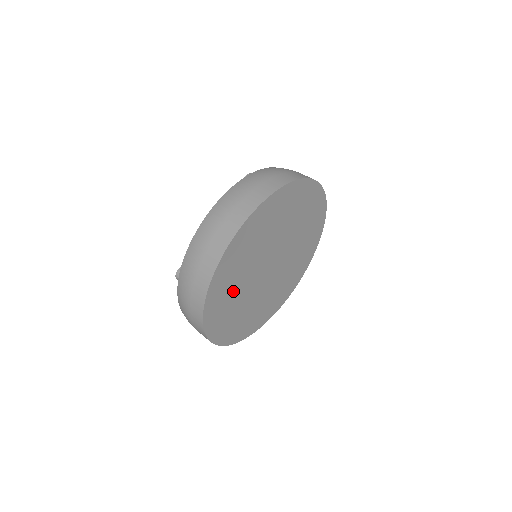
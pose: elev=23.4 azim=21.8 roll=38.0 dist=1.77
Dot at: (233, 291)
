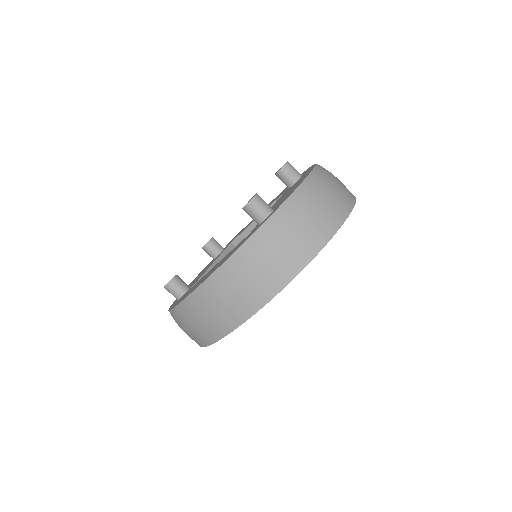
Dot at: occluded
